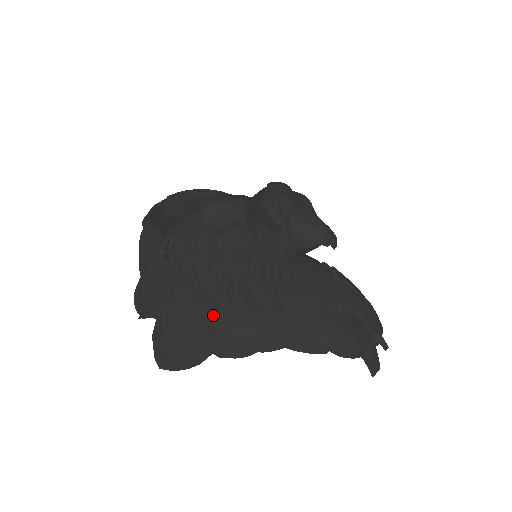
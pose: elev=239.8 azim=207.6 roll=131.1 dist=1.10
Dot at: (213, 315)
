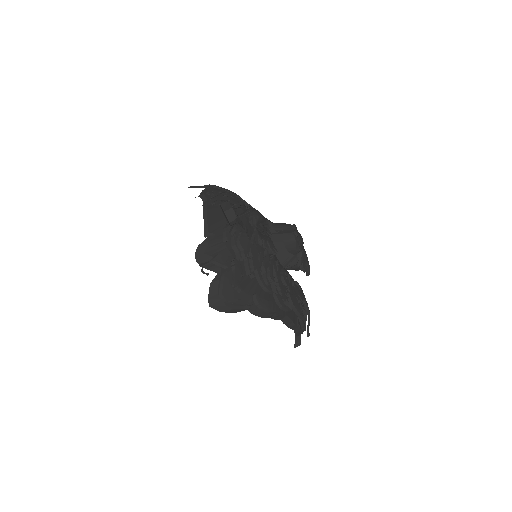
Dot at: (254, 287)
